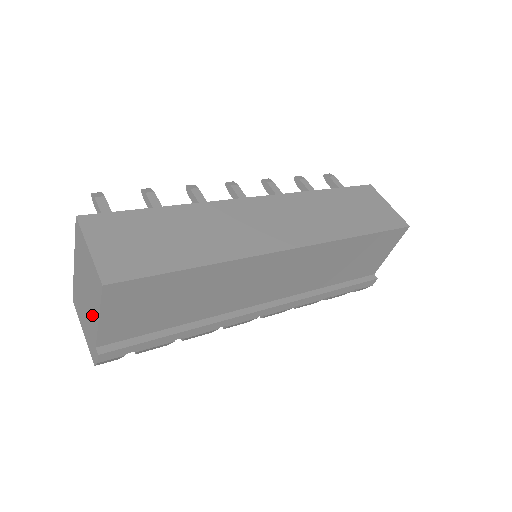
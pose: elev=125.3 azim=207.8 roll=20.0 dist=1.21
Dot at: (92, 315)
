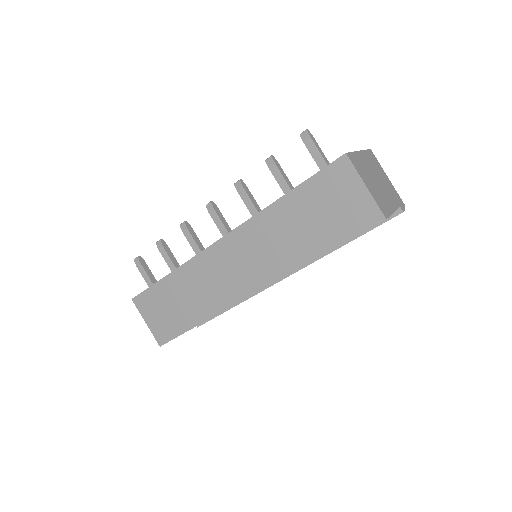
Dot at: occluded
